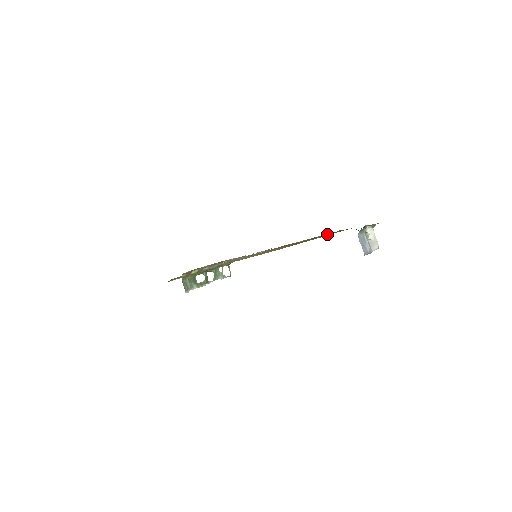
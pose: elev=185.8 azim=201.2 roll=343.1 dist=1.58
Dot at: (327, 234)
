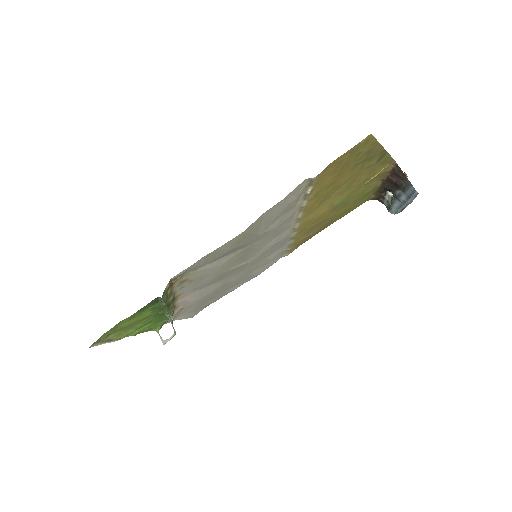
Dot at: (383, 172)
